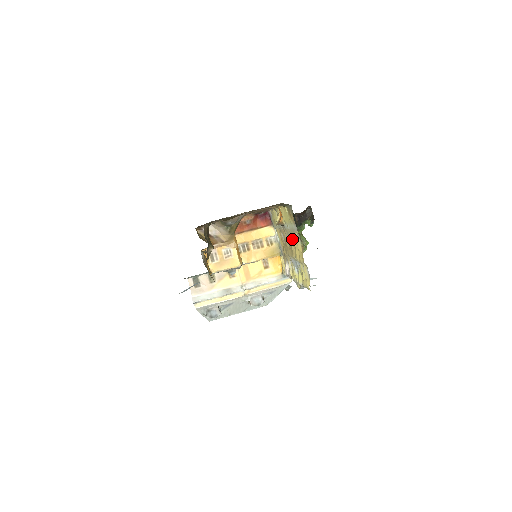
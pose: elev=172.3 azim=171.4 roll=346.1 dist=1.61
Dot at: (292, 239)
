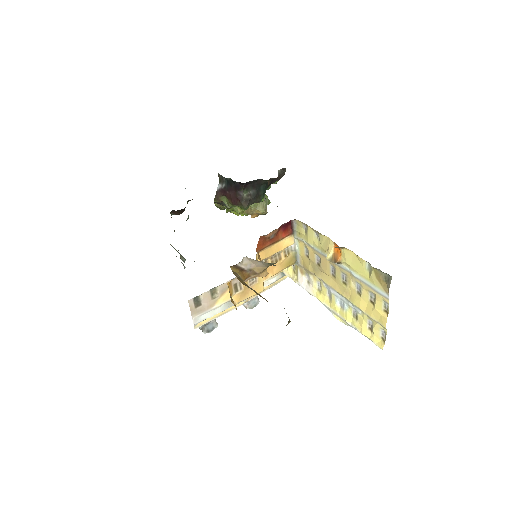
Dot at: (353, 284)
